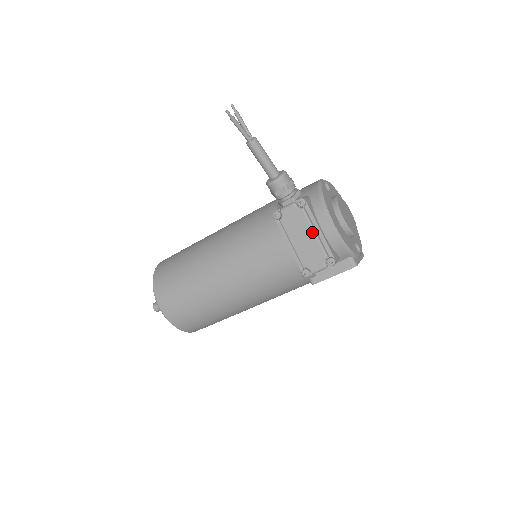
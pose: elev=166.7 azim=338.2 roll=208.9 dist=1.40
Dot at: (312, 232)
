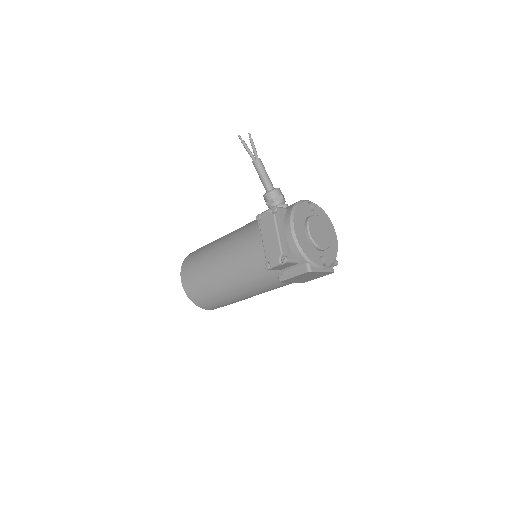
Dot at: (276, 233)
